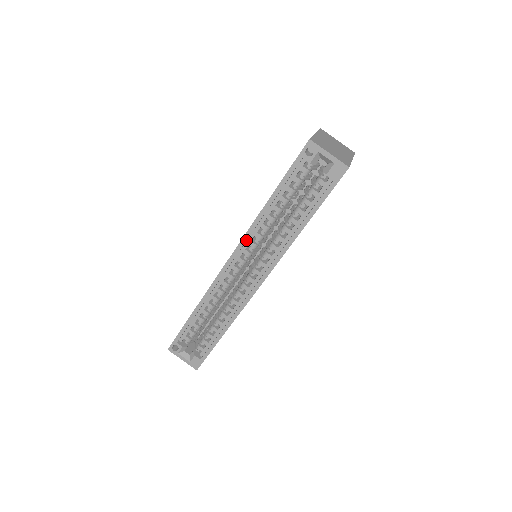
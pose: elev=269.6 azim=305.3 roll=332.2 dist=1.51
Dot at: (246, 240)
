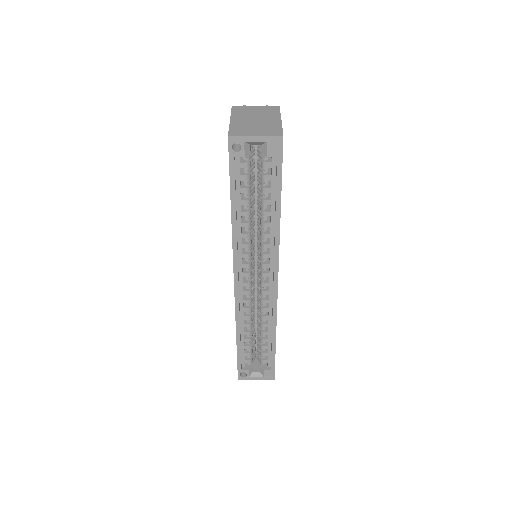
Dot at: (237, 257)
